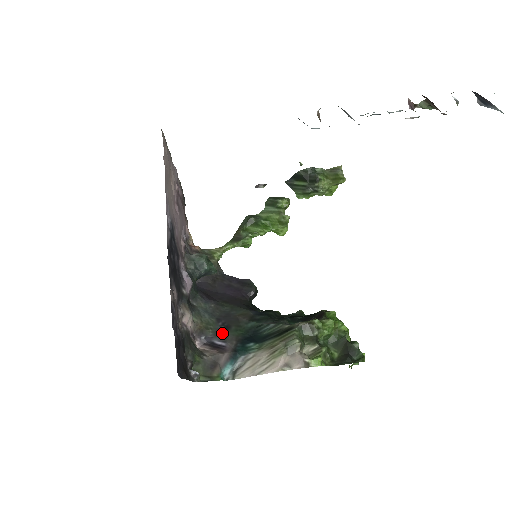
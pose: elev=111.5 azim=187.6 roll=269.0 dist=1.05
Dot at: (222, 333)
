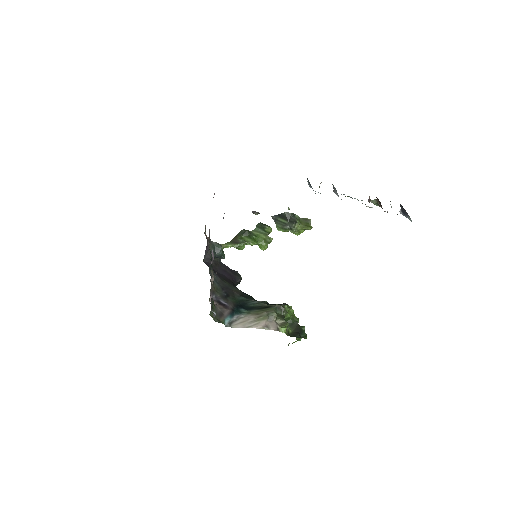
Dot at: (225, 297)
